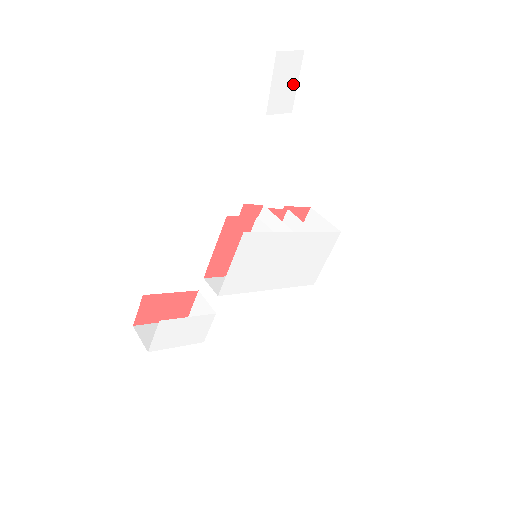
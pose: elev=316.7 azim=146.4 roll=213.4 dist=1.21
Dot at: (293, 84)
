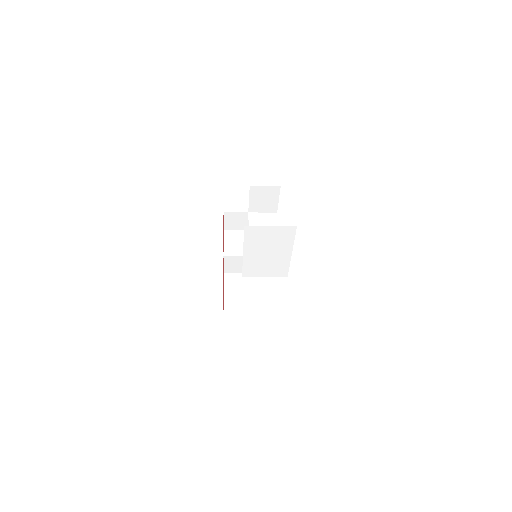
Dot at: occluded
